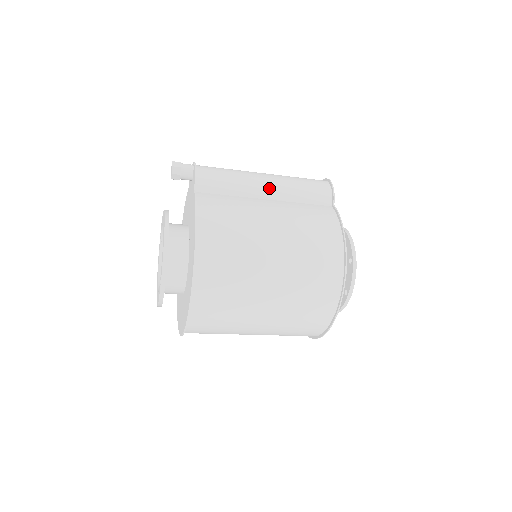
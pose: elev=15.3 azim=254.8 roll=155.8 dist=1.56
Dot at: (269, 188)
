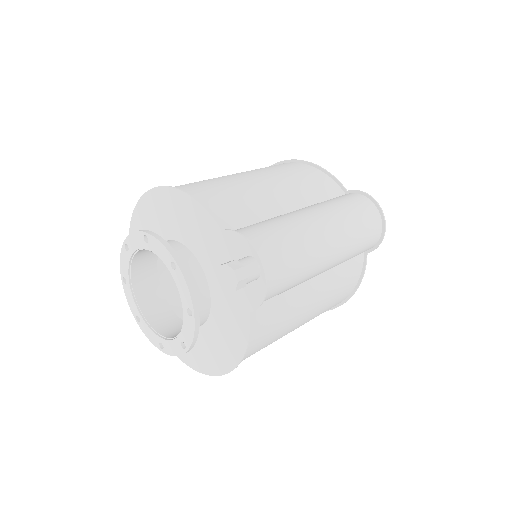
Dot at: (326, 270)
